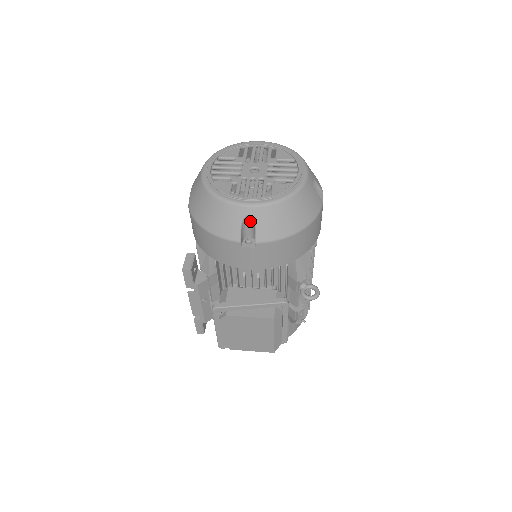
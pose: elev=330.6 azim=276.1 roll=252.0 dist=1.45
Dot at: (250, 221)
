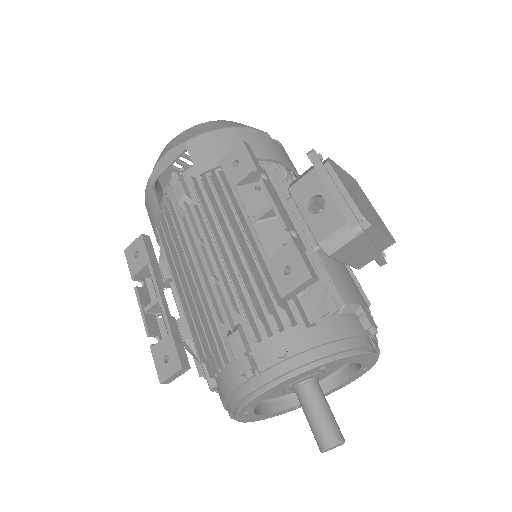
Dot at: occluded
